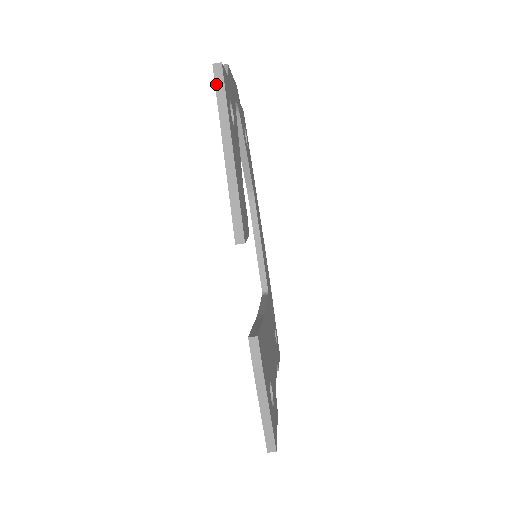
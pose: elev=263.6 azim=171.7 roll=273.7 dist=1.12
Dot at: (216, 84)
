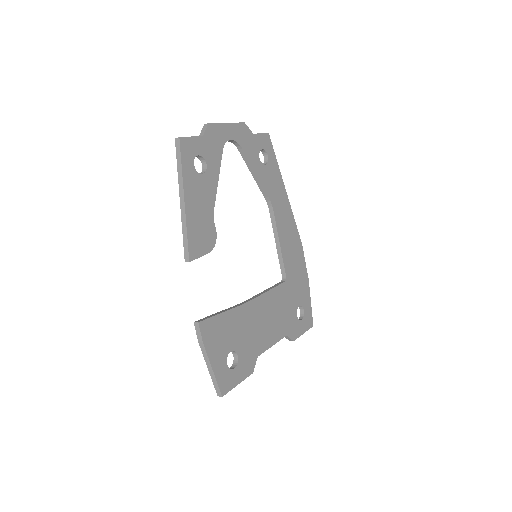
Dot at: (176, 153)
